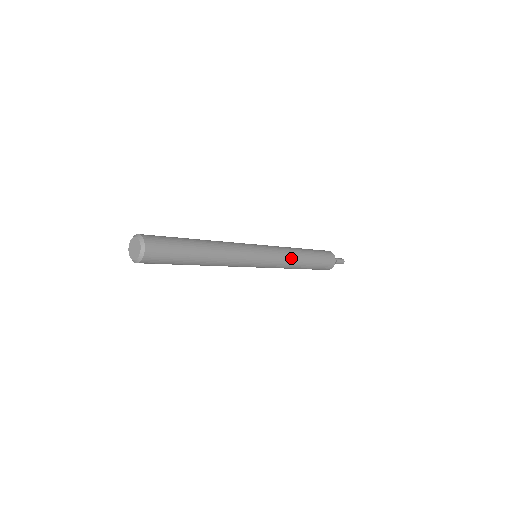
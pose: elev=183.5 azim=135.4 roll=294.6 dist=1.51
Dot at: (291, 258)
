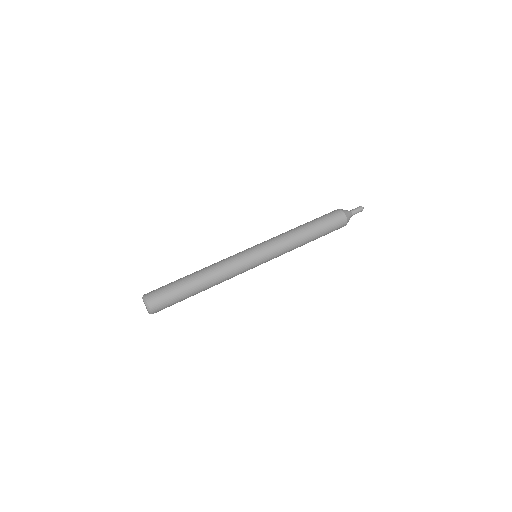
Dot at: (291, 250)
